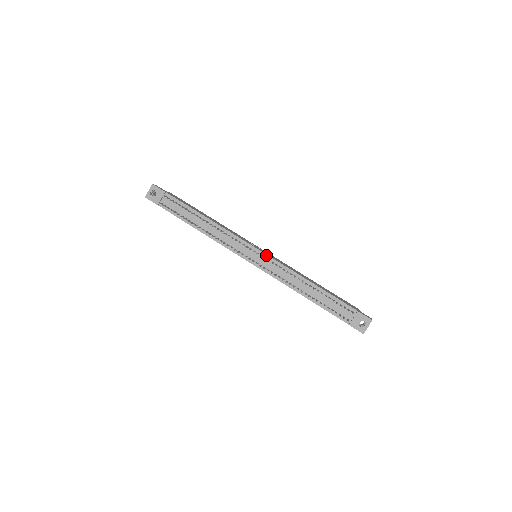
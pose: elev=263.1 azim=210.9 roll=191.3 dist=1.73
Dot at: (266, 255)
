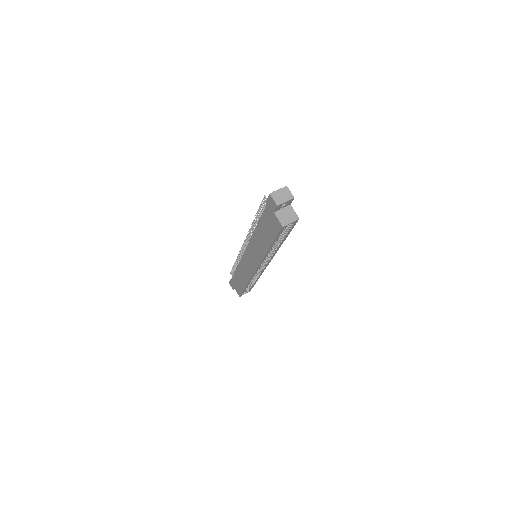
Dot at: occluded
